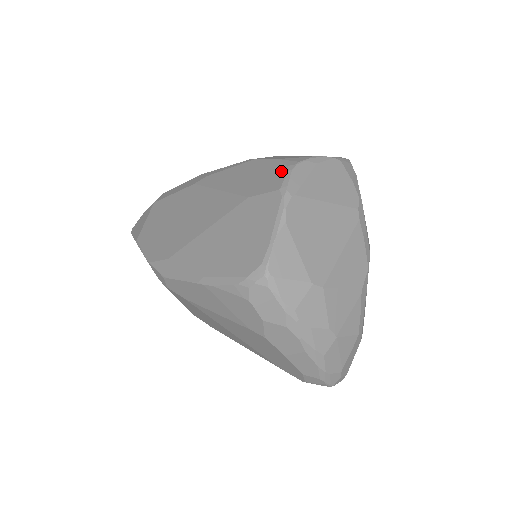
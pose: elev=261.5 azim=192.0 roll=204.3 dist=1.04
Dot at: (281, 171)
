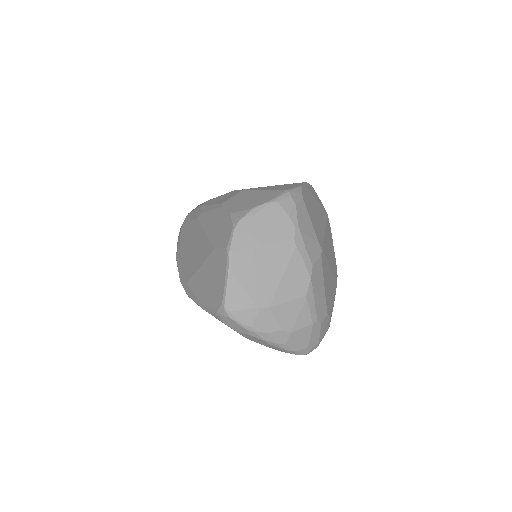
Dot at: (229, 229)
